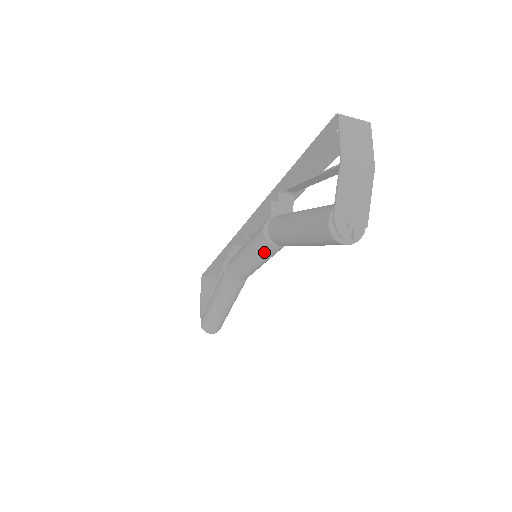
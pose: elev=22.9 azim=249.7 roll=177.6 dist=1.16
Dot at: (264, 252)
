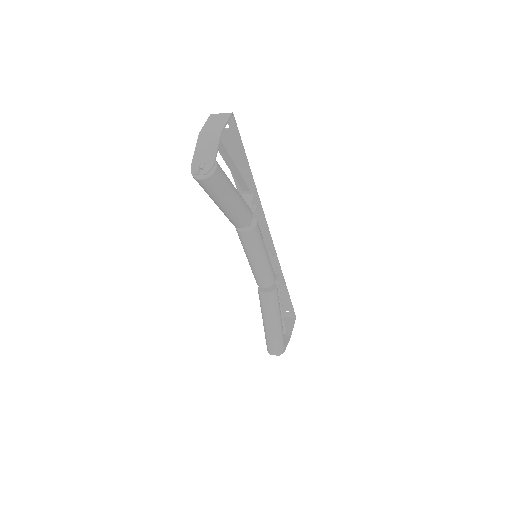
Dot at: (243, 242)
